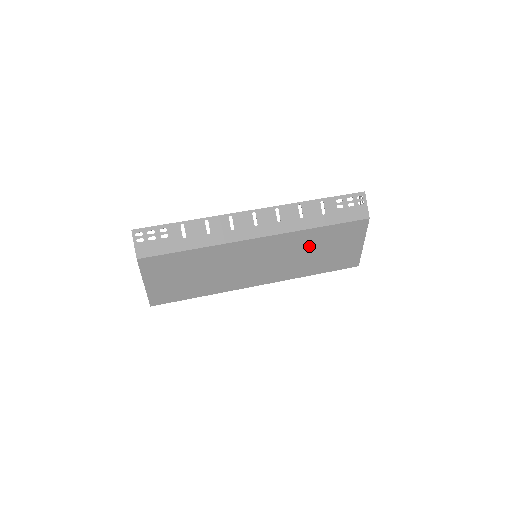
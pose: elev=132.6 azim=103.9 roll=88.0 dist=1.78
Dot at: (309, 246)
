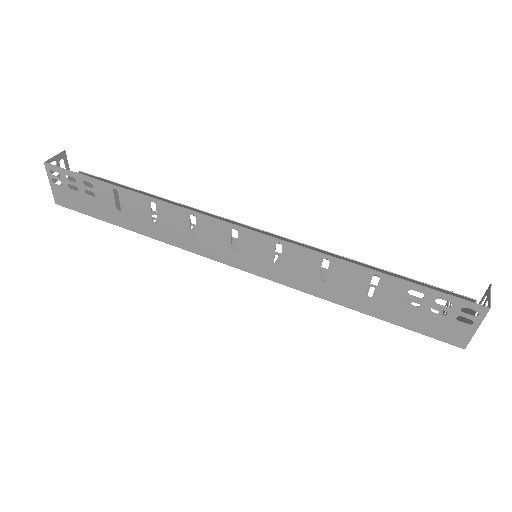
Dot at: occluded
